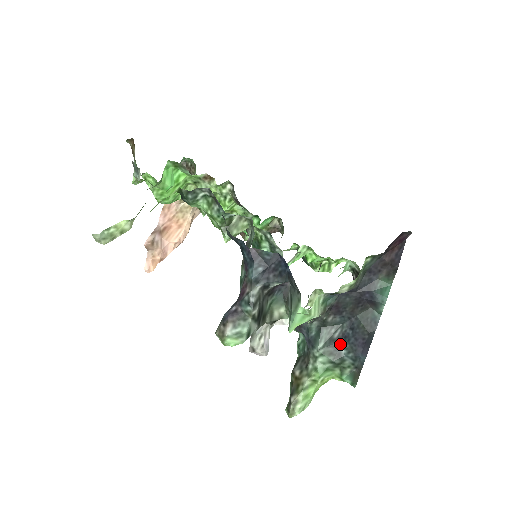
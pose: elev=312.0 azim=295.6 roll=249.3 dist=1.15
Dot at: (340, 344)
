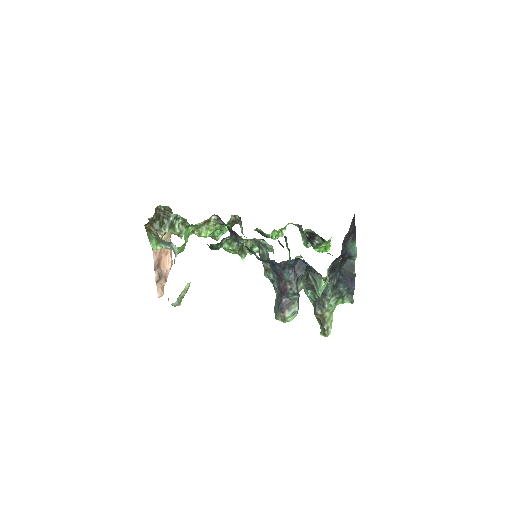
Dot at: (338, 286)
